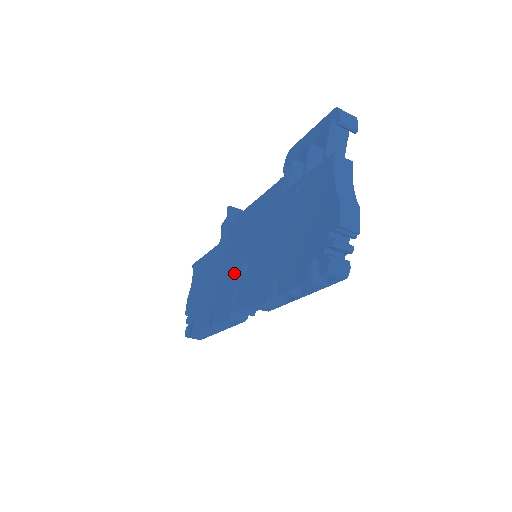
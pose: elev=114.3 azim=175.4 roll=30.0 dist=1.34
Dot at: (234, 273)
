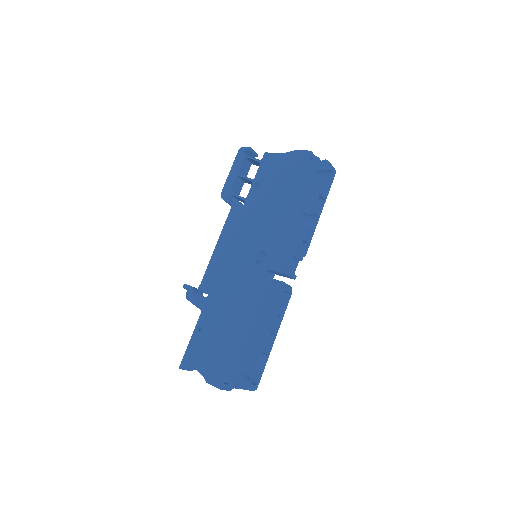
Dot at: (253, 275)
